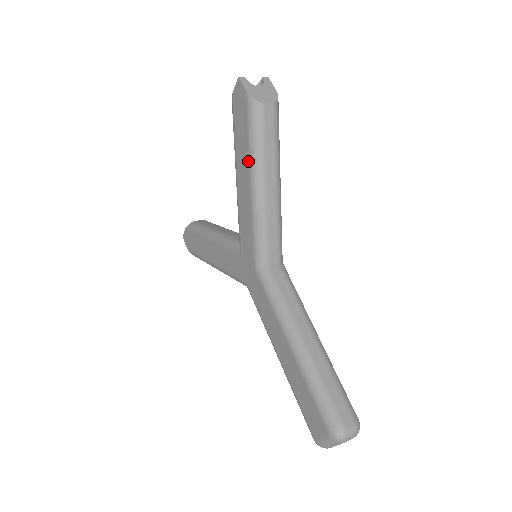
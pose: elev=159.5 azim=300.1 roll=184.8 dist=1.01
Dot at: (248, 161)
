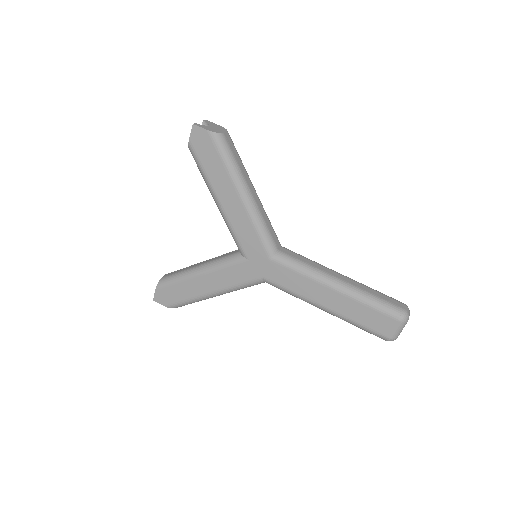
Dot at: (230, 181)
